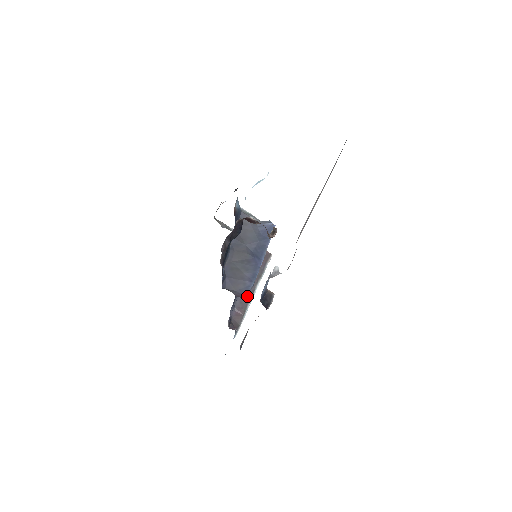
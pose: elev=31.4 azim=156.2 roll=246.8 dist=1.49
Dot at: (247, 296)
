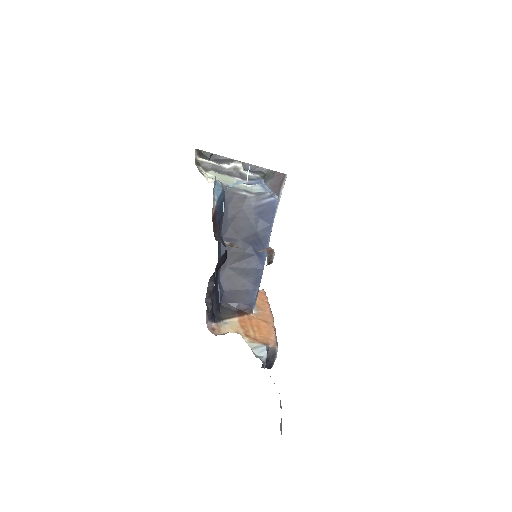
Dot at: (253, 306)
